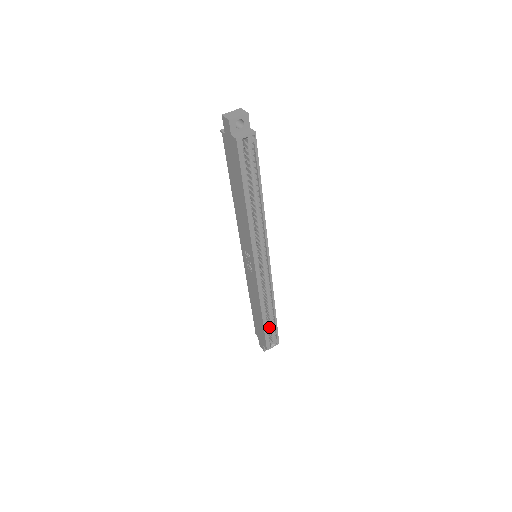
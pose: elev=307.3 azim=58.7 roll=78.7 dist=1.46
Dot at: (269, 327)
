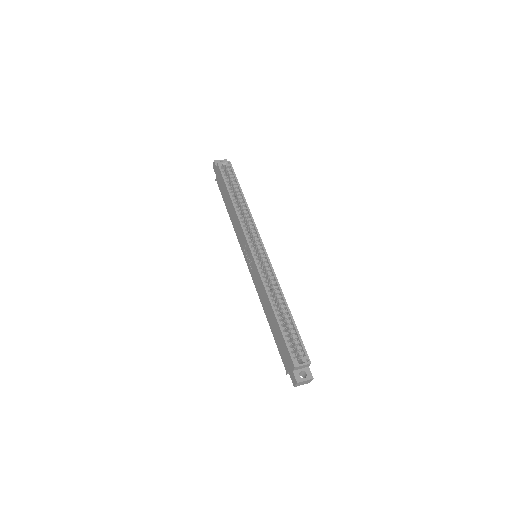
Dot at: (292, 340)
